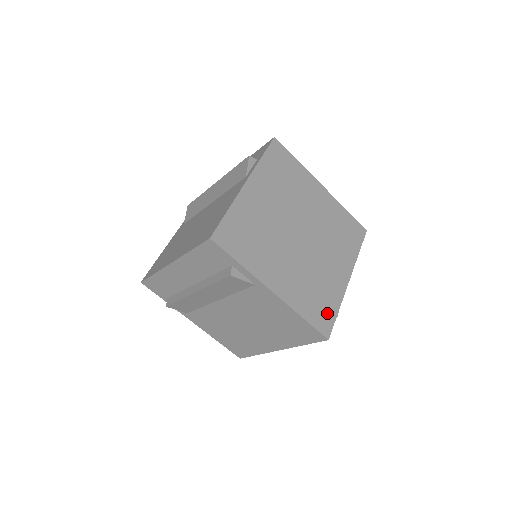
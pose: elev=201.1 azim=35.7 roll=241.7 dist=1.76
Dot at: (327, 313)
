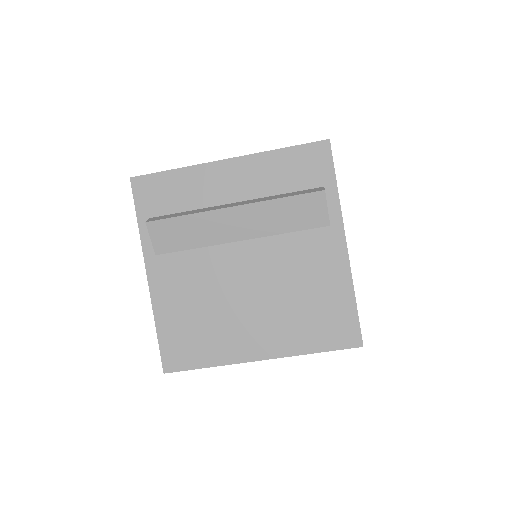
Dot at: occluded
